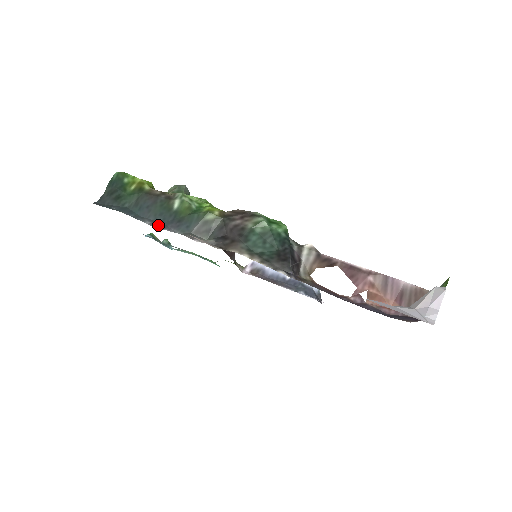
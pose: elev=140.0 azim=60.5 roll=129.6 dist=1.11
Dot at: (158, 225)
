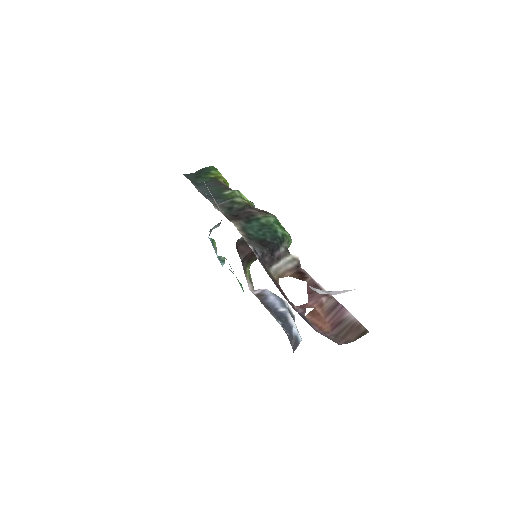
Dot at: (203, 193)
